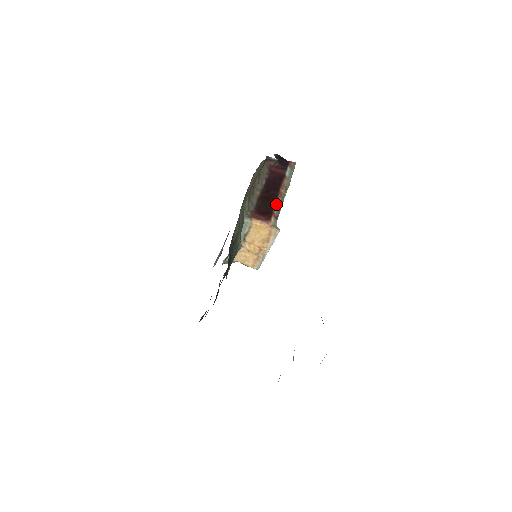
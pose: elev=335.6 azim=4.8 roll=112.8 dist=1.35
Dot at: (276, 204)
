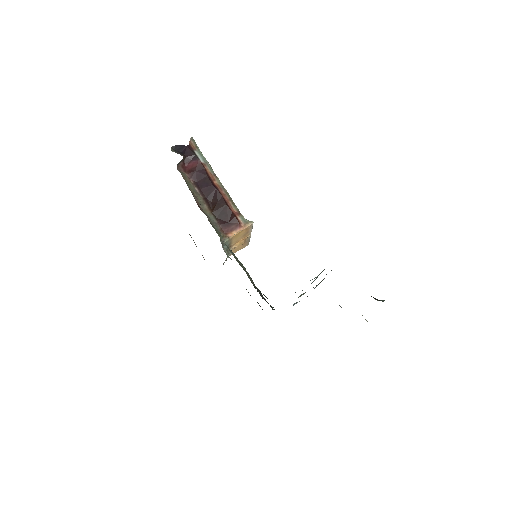
Dot at: (227, 202)
